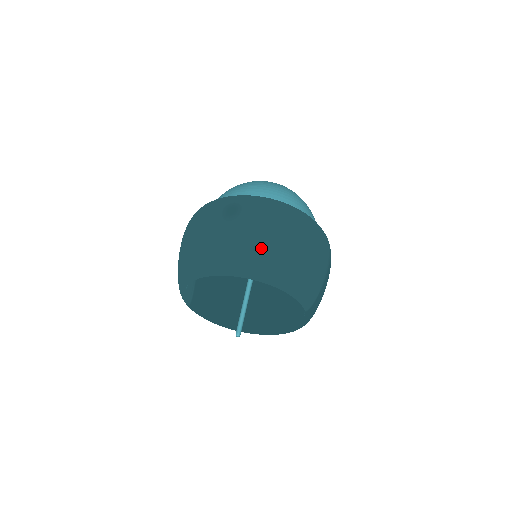
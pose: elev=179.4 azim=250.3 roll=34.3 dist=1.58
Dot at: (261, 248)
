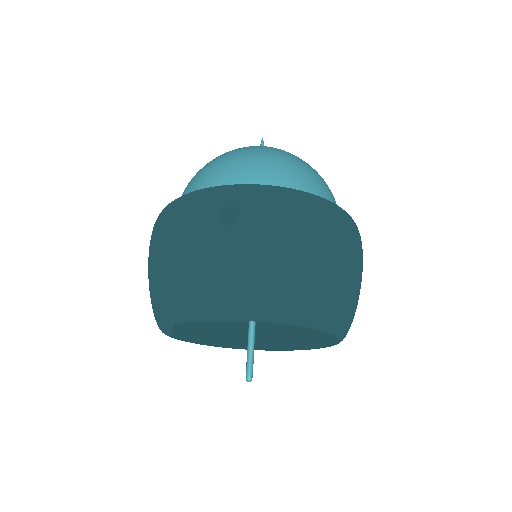
Dot at: (283, 275)
